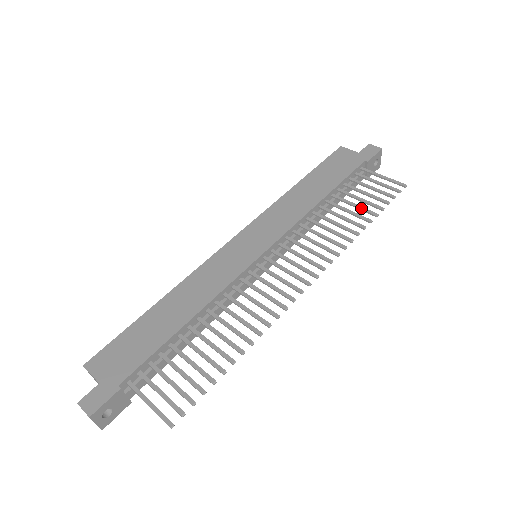
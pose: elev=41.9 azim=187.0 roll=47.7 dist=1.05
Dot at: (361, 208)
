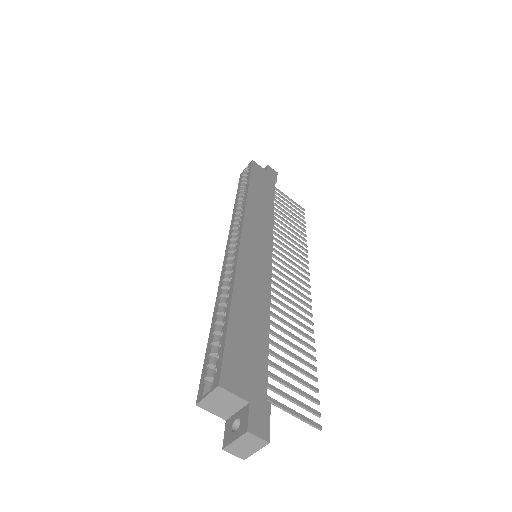
Dot at: (295, 223)
